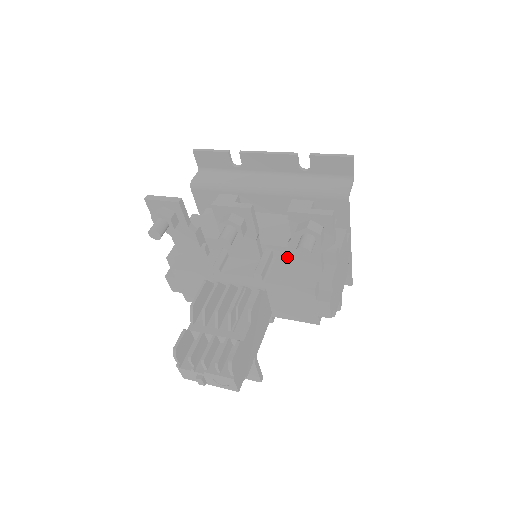
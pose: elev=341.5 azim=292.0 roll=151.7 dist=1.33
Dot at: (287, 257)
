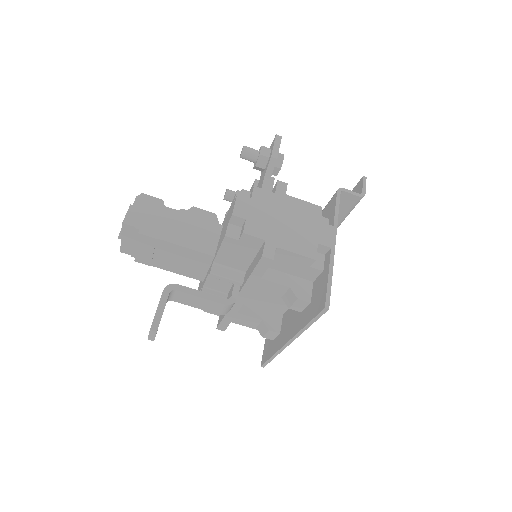
Dot at: occluded
